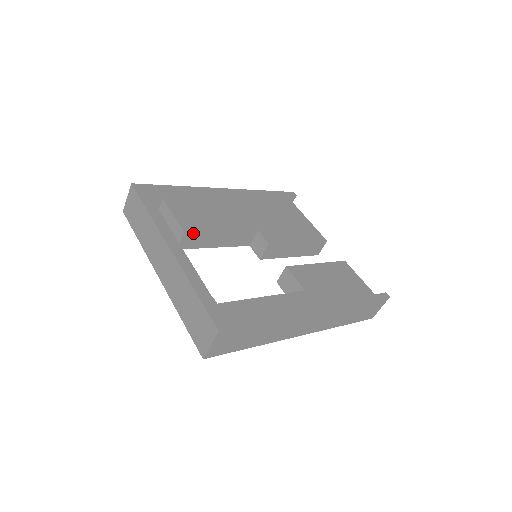
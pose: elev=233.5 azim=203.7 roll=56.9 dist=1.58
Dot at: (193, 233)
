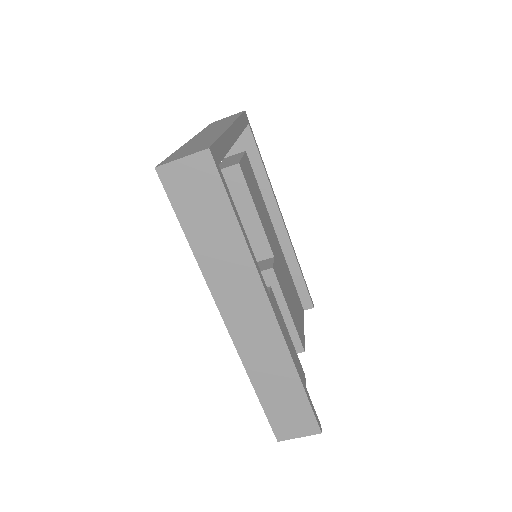
Dot at: (241, 176)
